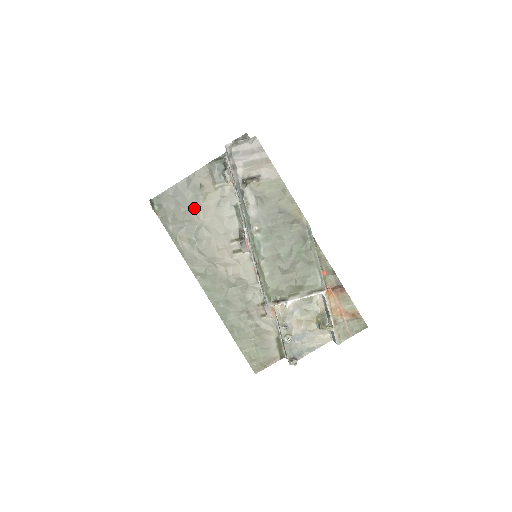
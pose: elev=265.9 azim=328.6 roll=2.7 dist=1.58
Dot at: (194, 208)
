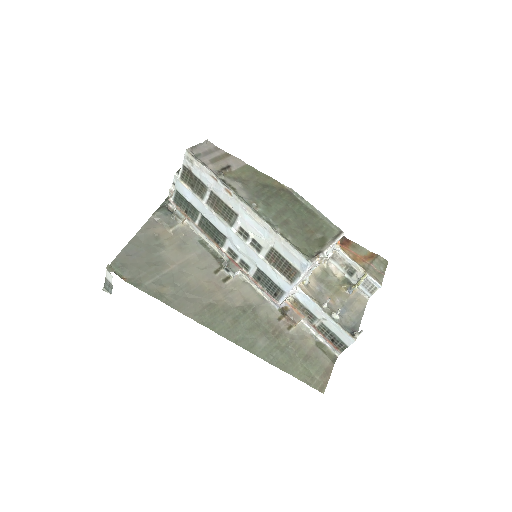
Dot at: (160, 258)
